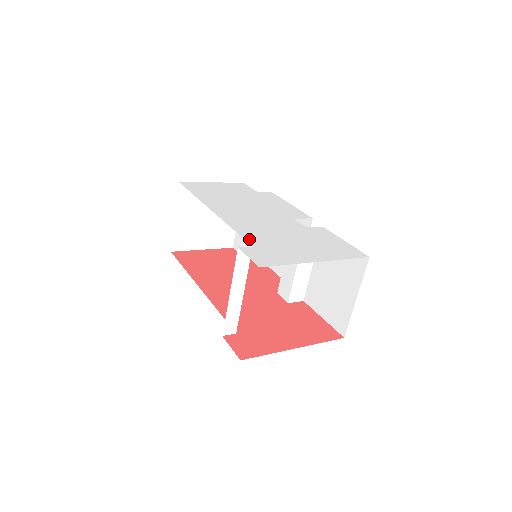
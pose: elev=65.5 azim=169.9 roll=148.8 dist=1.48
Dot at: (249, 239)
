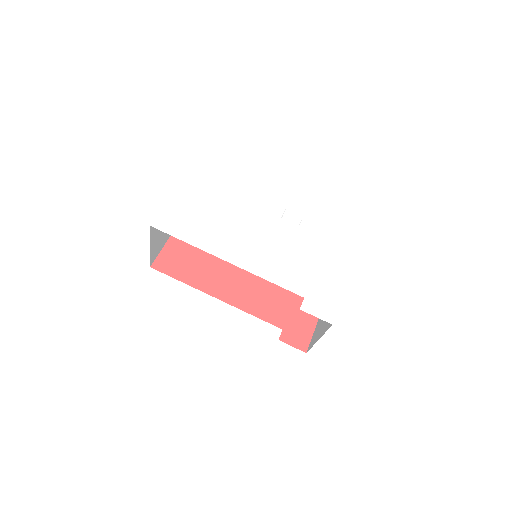
Dot at: (293, 288)
